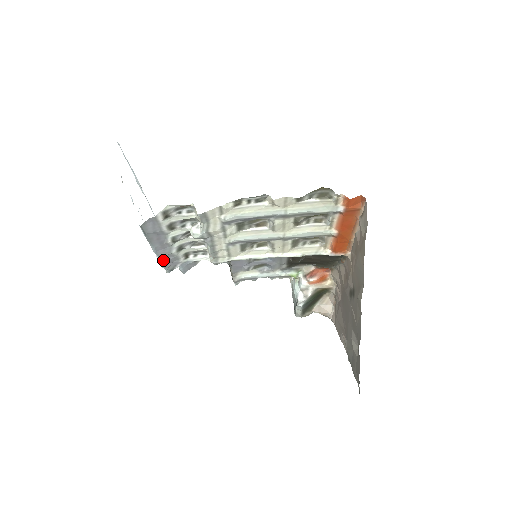
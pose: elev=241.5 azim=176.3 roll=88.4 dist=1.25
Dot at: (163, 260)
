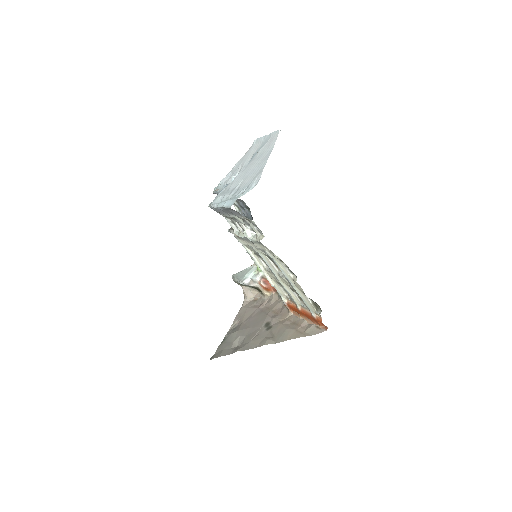
Dot at: (216, 209)
